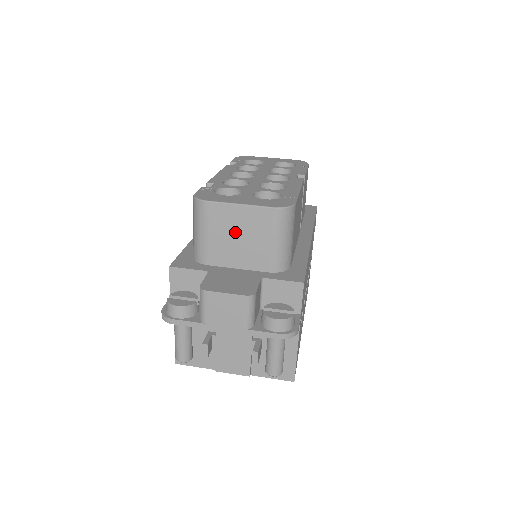
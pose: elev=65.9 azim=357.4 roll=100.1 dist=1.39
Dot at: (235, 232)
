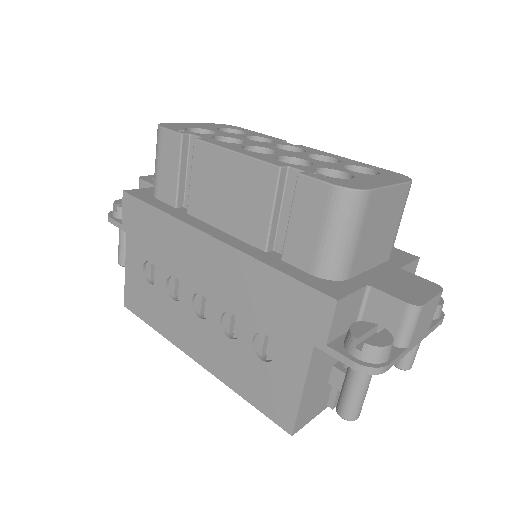
Dot at: (380, 223)
